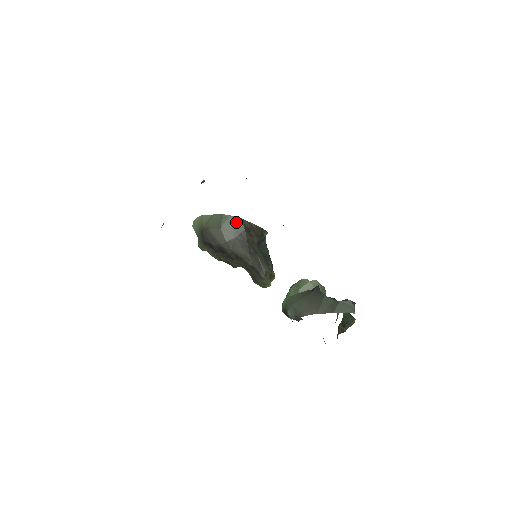
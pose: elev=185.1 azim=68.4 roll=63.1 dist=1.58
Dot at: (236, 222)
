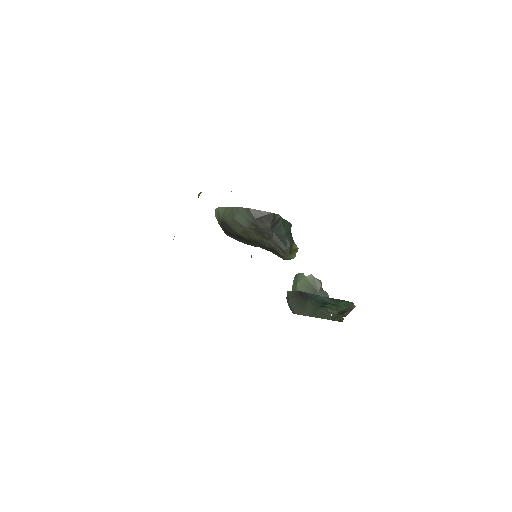
Dot at: (246, 213)
